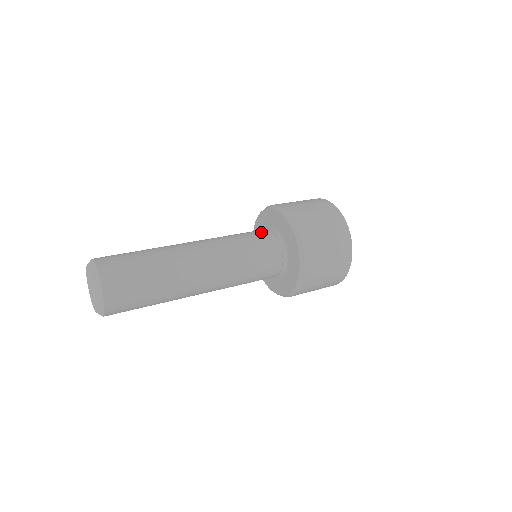
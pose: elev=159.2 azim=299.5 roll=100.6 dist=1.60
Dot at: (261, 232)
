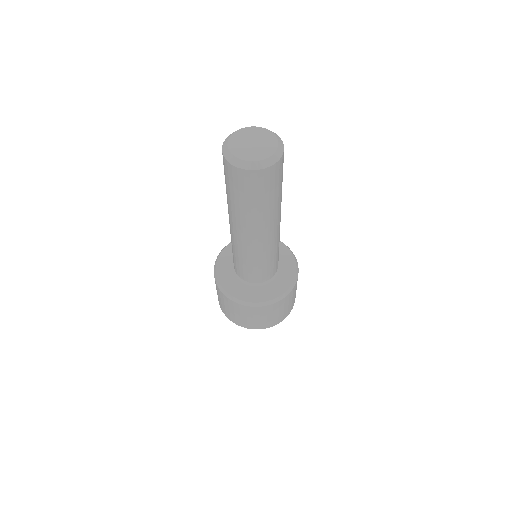
Dot at: occluded
